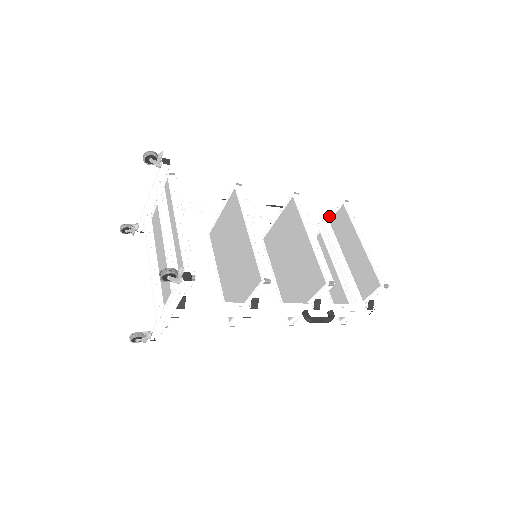
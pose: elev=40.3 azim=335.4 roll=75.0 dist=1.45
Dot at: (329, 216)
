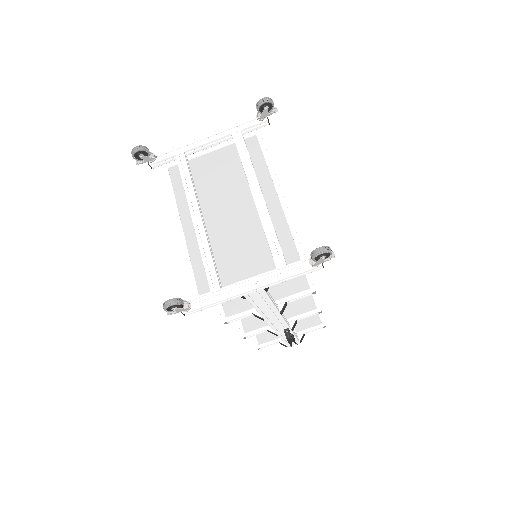
Dot at: occluded
